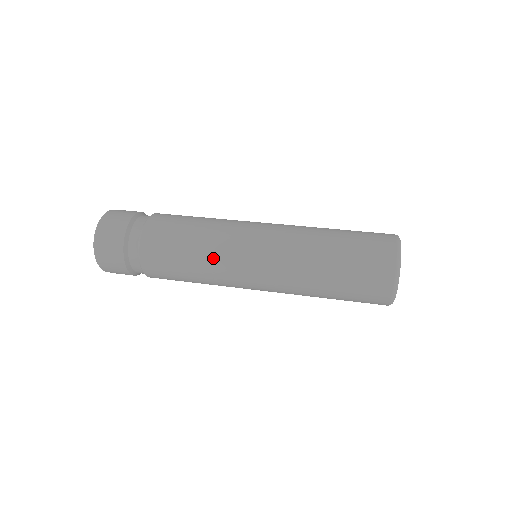
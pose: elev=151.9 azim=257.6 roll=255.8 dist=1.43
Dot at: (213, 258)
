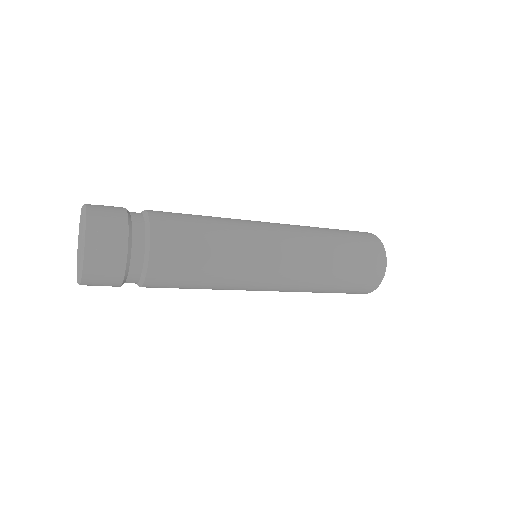
Dot at: (235, 266)
